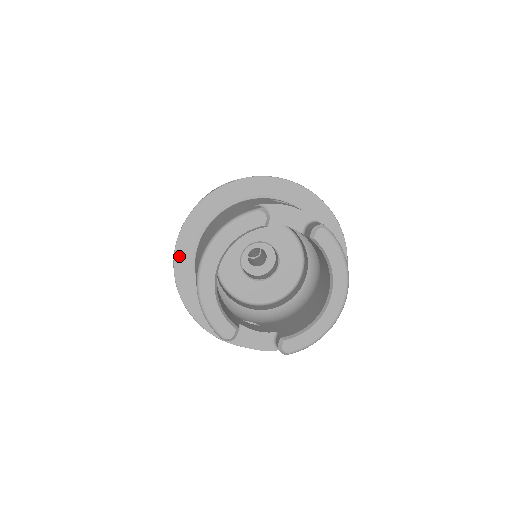
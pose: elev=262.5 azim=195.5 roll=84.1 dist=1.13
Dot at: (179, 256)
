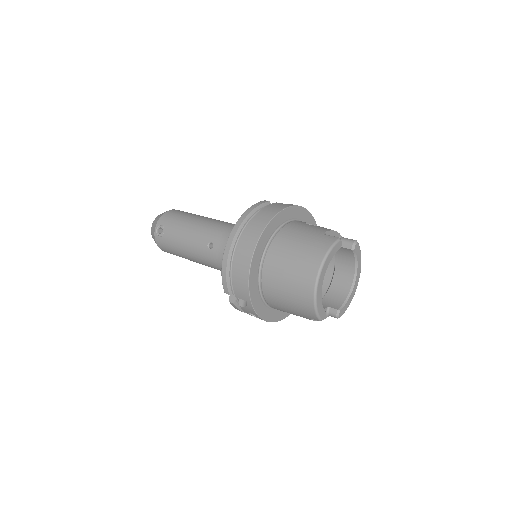
Dot at: (252, 272)
